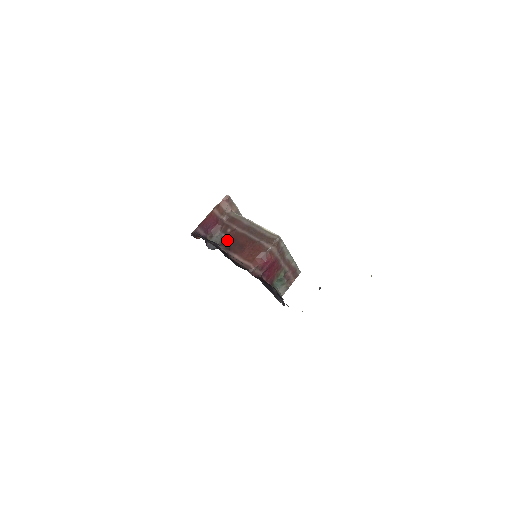
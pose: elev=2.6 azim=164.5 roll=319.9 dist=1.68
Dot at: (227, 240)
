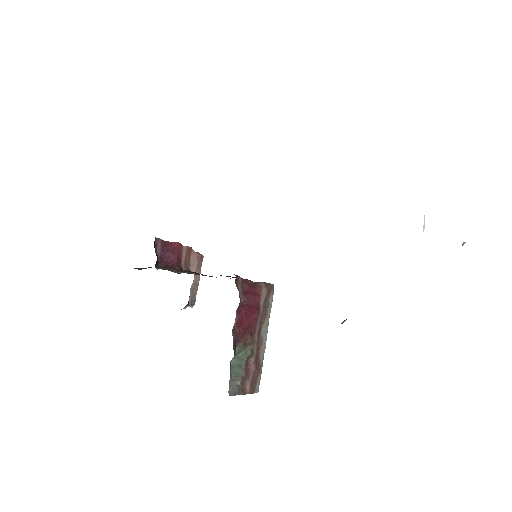
Dot at: occluded
